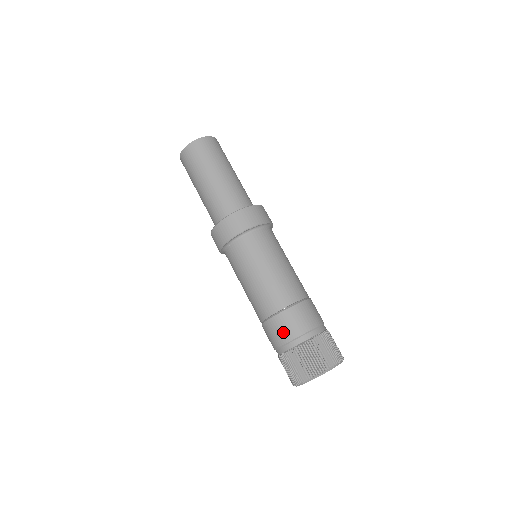
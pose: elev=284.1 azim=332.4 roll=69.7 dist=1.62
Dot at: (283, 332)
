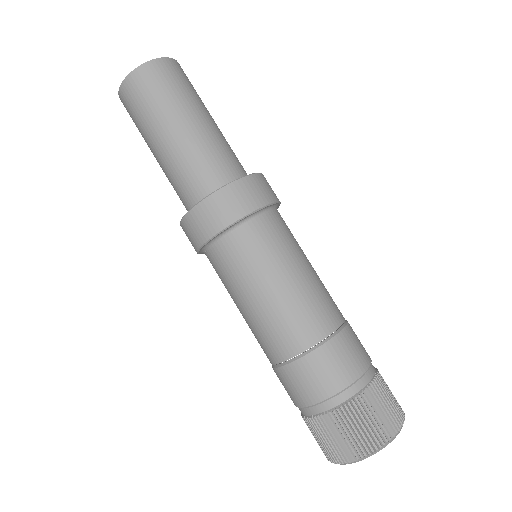
Dot at: (296, 392)
